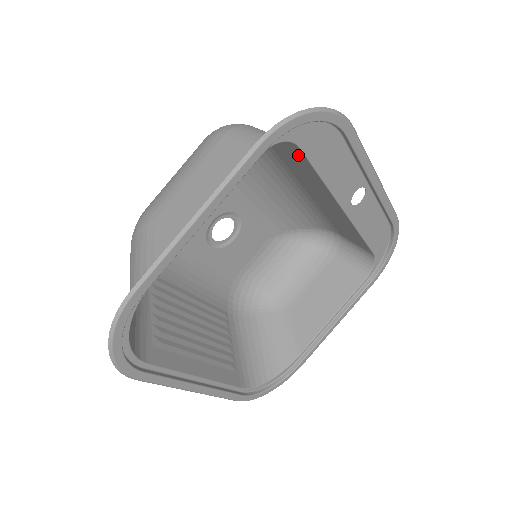
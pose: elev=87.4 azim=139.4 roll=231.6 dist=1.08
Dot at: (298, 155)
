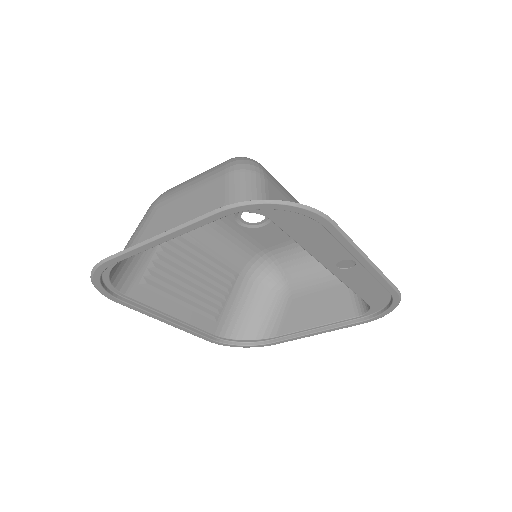
Dot at: occluded
